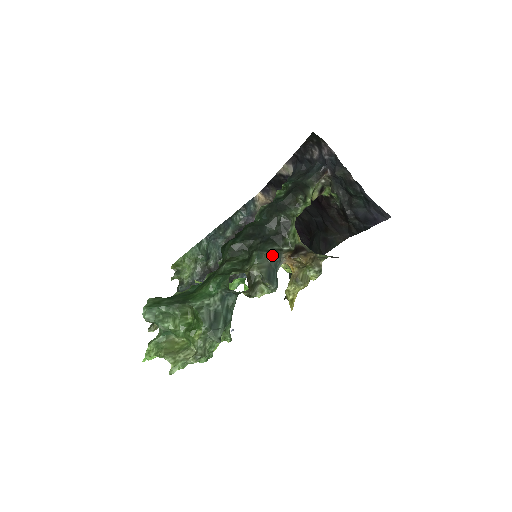
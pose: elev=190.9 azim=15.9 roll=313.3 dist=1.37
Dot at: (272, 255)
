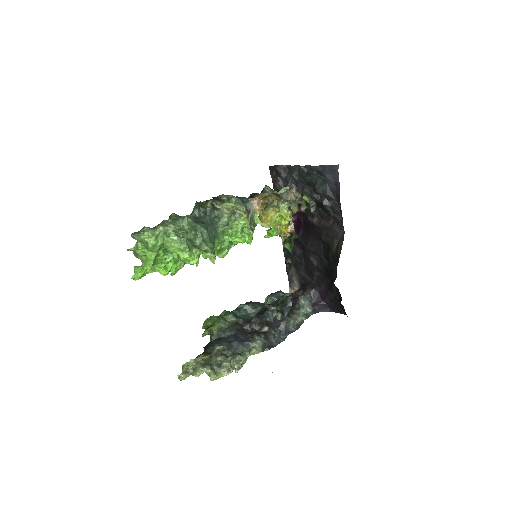
Dot at: (238, 197)
